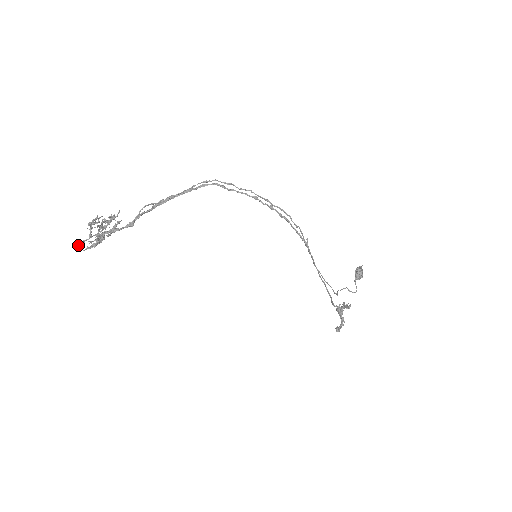
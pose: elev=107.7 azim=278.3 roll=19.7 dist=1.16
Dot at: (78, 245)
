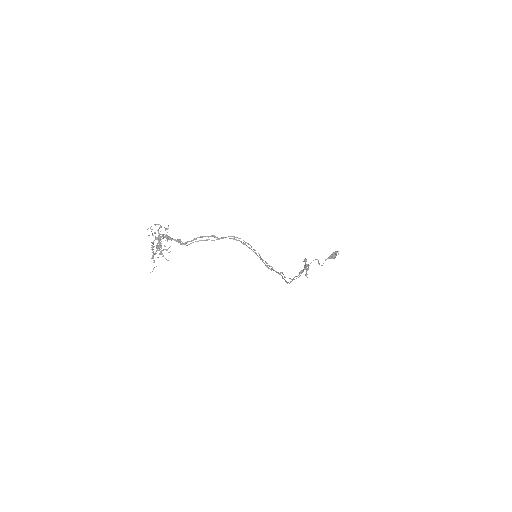
Dot at: occluded
